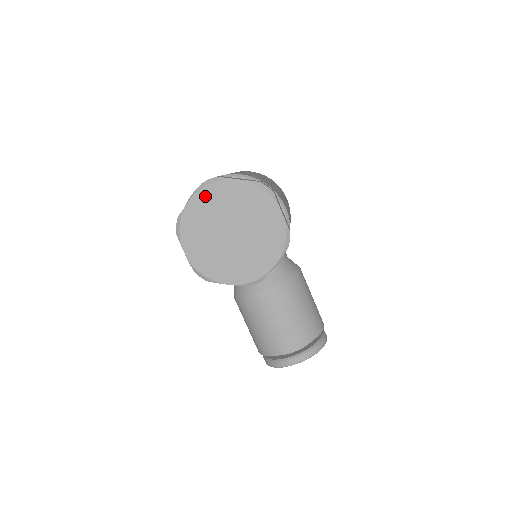
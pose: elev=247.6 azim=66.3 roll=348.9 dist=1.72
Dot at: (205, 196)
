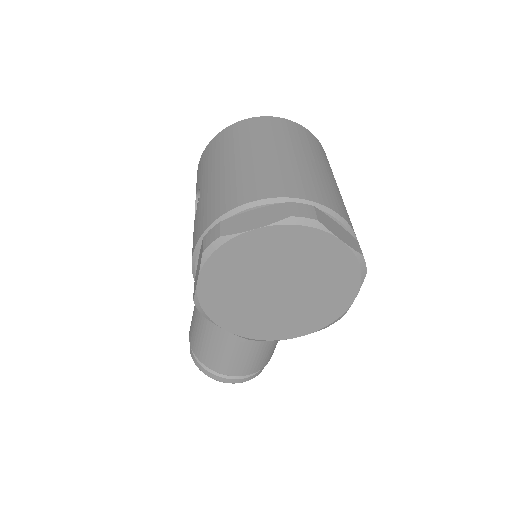
Dot at: (282, 235)
